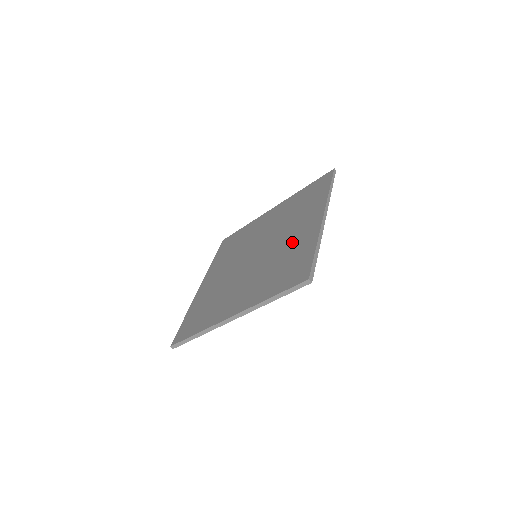
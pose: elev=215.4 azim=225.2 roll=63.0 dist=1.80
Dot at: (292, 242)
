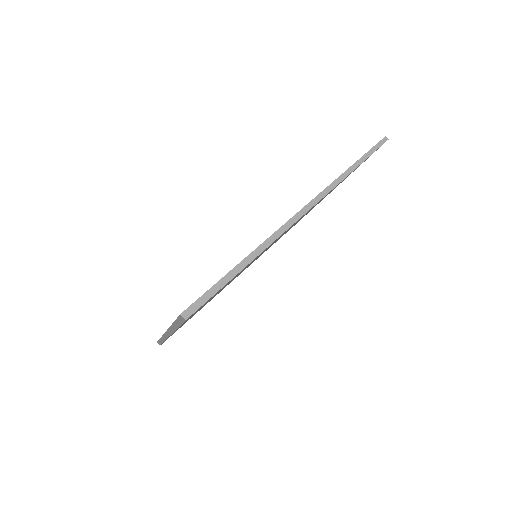
Dot at: occluded
